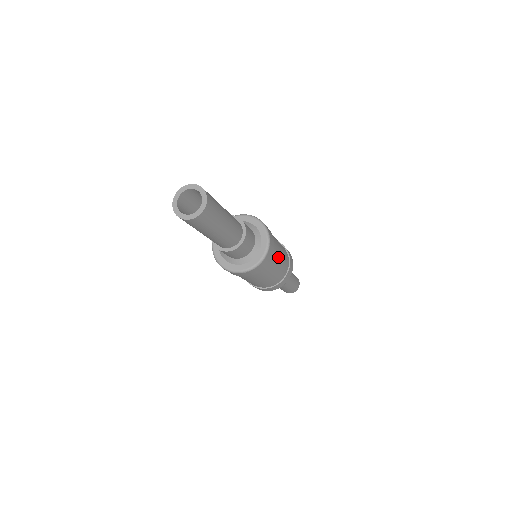
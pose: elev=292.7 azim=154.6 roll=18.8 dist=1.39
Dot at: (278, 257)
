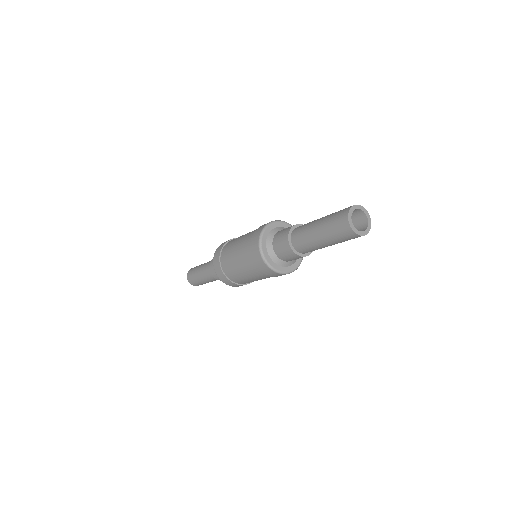
Dot at: occluded
